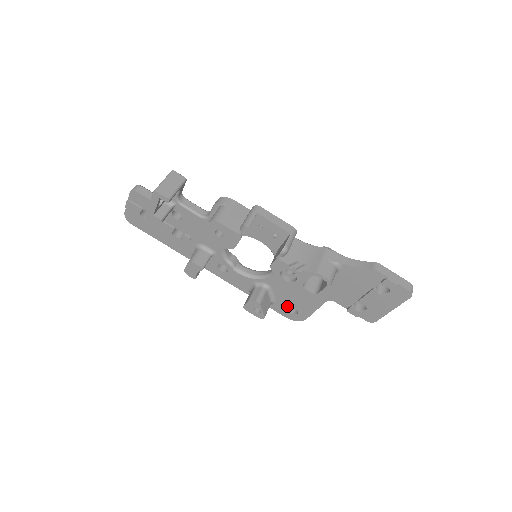
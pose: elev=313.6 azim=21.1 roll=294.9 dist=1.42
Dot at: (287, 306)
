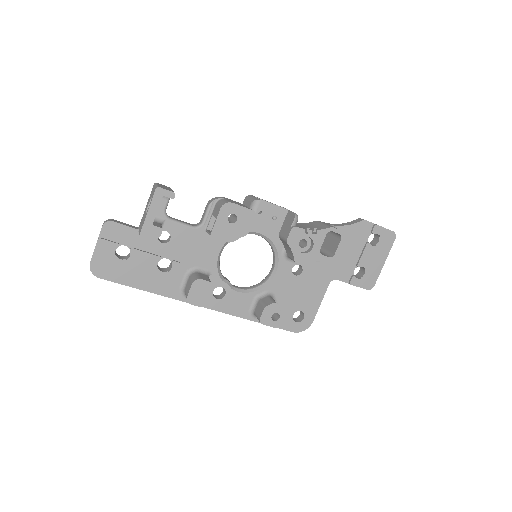
Dot at: (292, 313)
